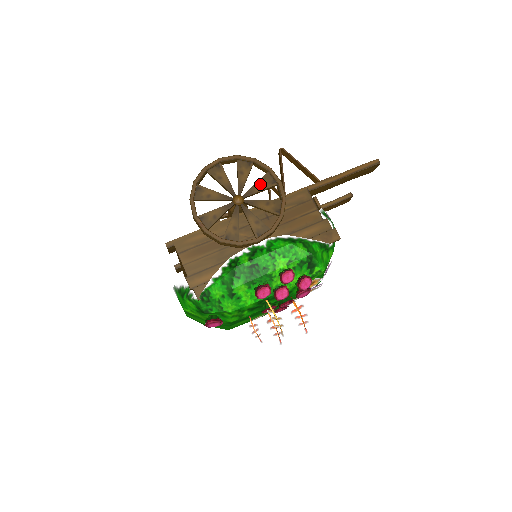
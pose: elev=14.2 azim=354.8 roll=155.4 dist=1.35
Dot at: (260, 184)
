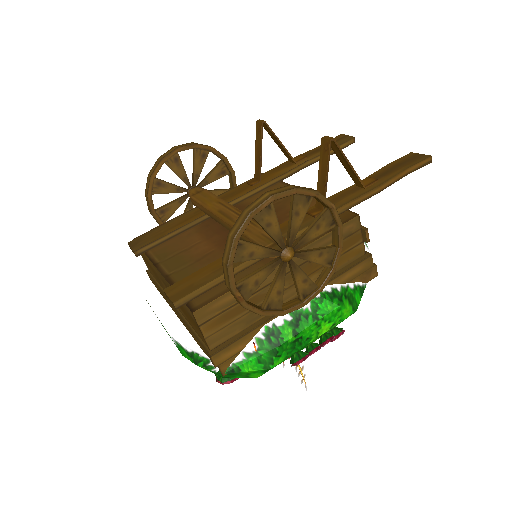
Dot at: (317, 228)
